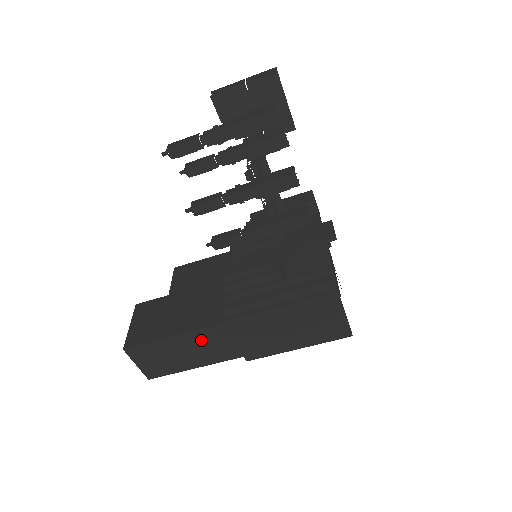
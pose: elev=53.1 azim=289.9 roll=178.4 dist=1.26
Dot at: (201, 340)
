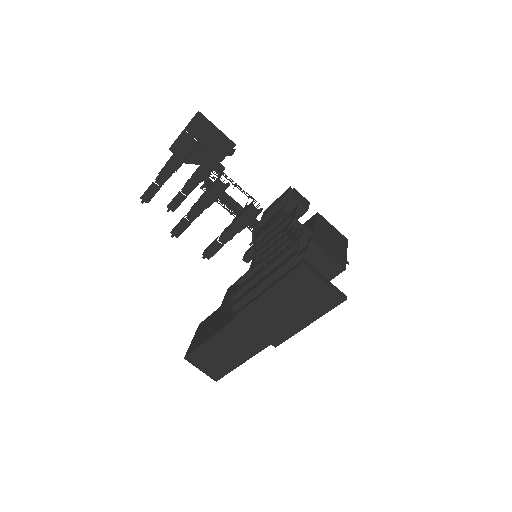
Dot at: (231, 337)
